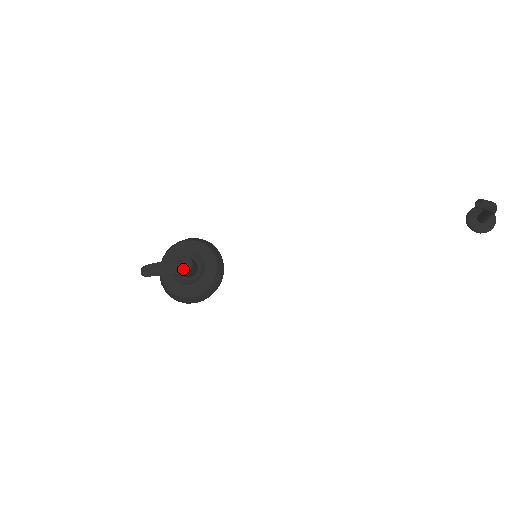
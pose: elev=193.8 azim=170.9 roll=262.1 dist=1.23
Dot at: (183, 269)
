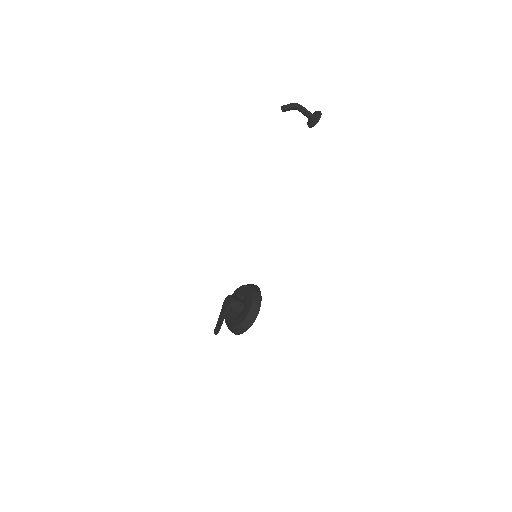
Dot at: (229, 302)
